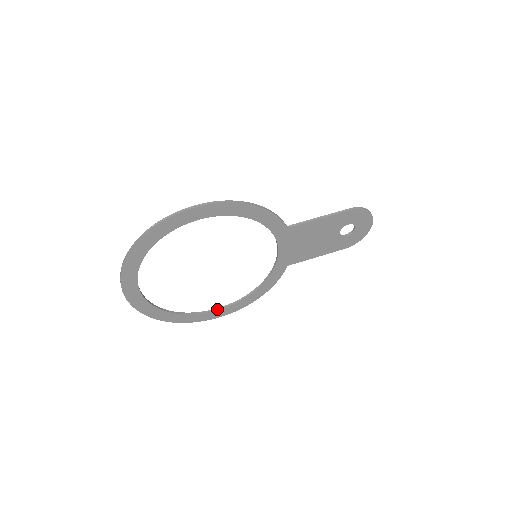
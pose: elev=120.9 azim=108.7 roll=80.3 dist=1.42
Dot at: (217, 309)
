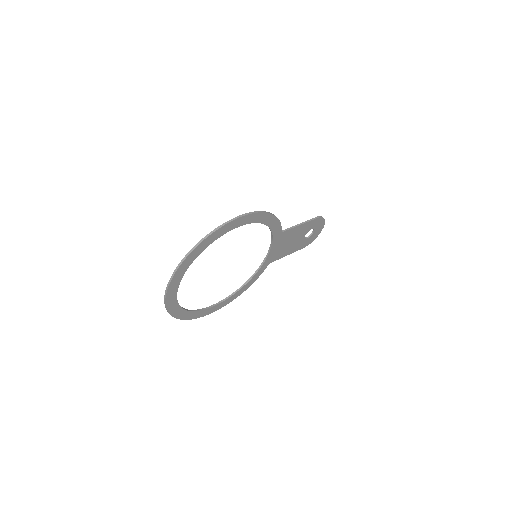
Dot at: (214, 305)
